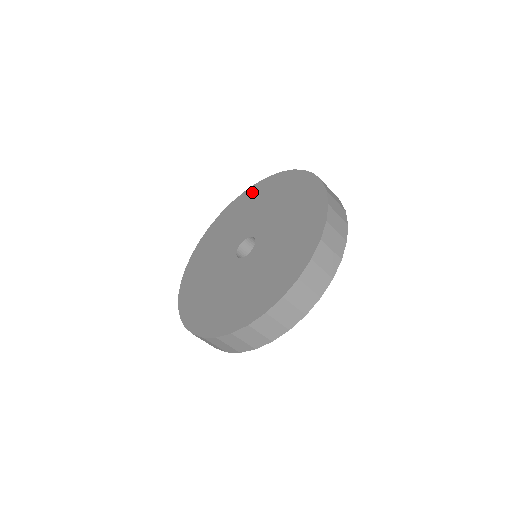
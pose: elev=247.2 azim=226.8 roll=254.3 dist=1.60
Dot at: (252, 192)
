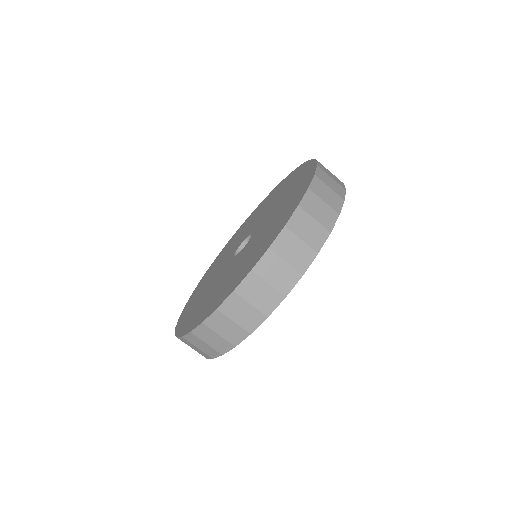
Dot at: (264, 200)
